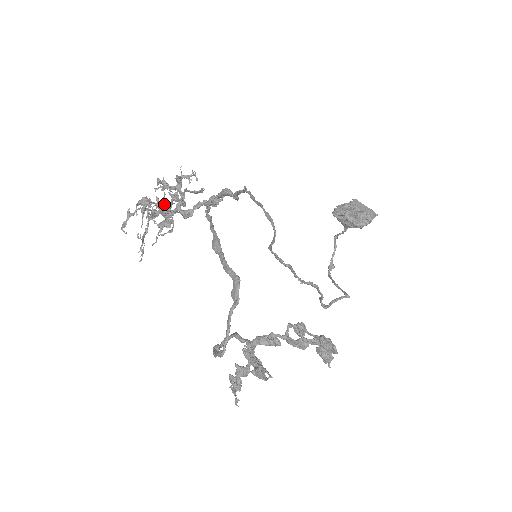
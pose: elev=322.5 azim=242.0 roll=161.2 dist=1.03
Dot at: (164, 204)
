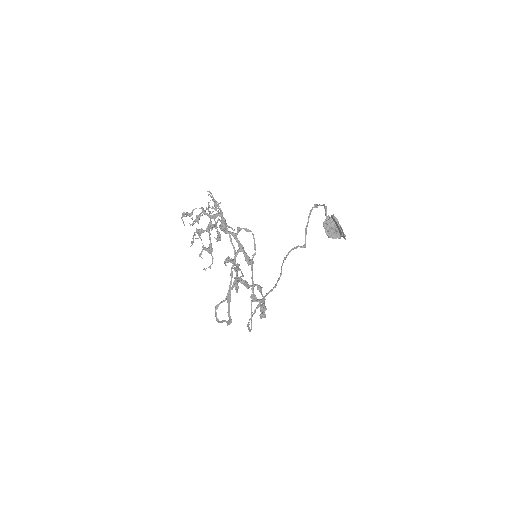
Dot at: (213, 200)
